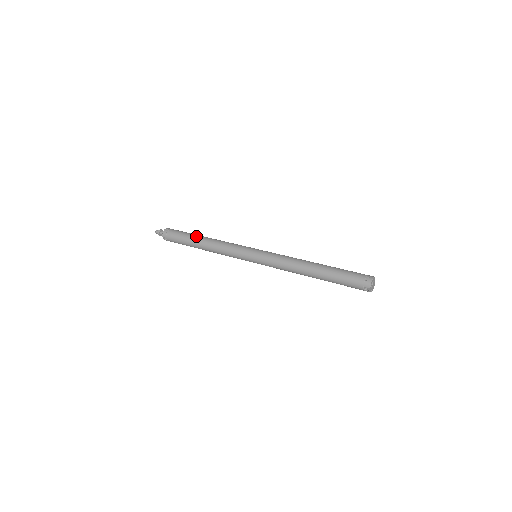
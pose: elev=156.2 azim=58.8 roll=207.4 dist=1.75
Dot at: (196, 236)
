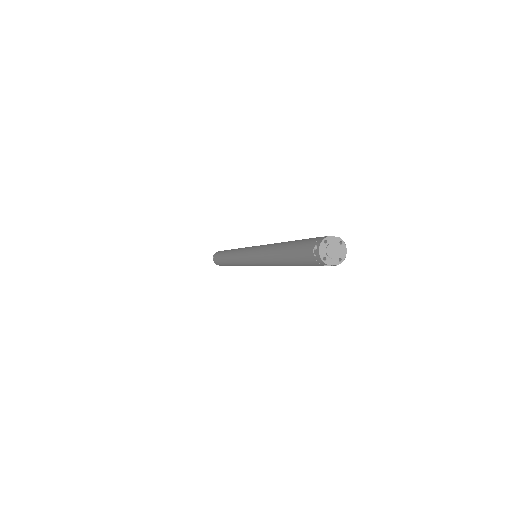
Dot at: (223, 255)
